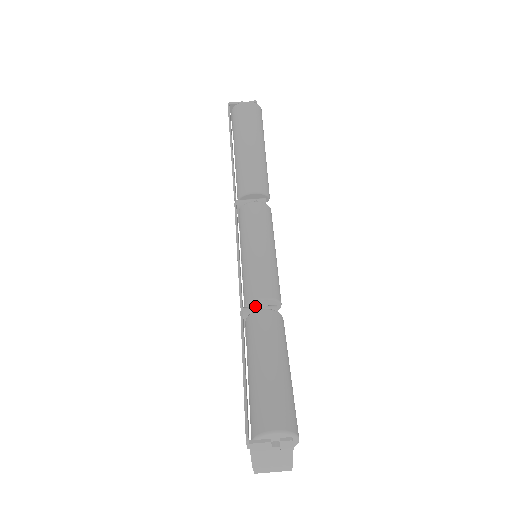
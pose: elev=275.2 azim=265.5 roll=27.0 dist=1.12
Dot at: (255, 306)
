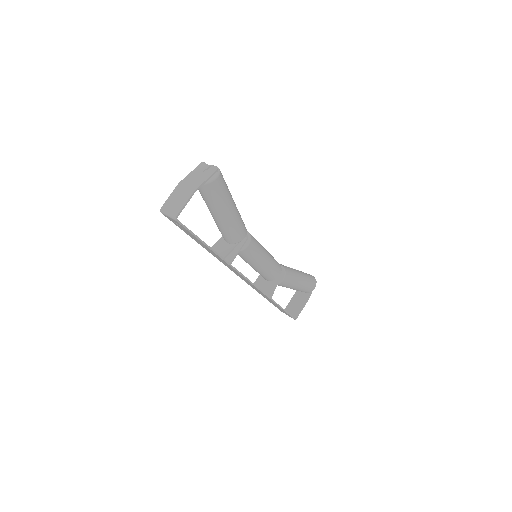
Dot at: occluded
